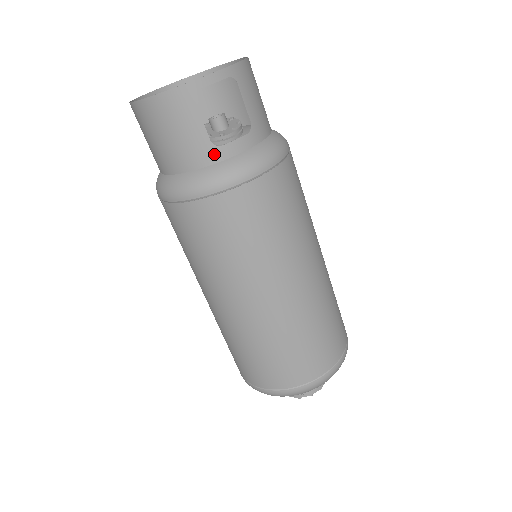
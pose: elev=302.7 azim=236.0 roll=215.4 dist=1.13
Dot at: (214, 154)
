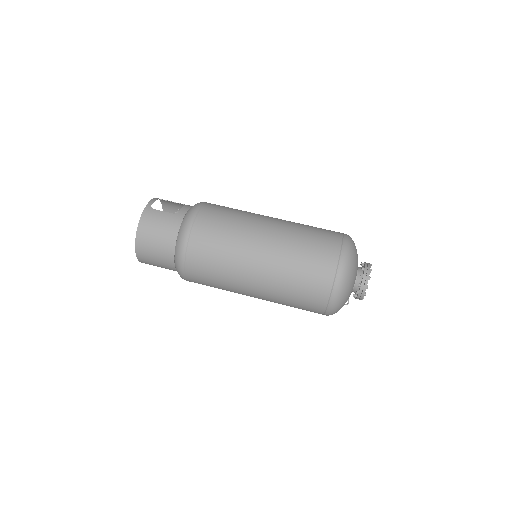
Dot at: (179, 216)
